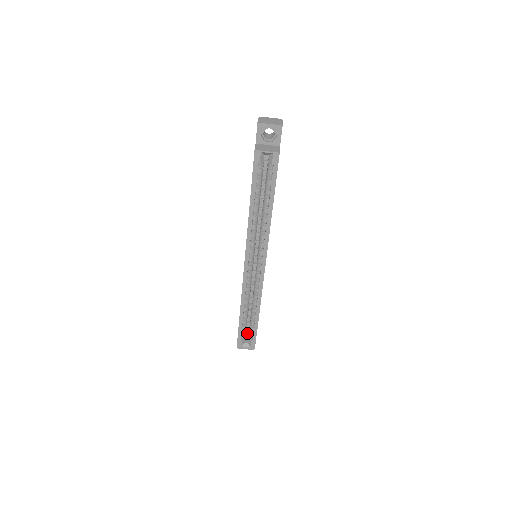
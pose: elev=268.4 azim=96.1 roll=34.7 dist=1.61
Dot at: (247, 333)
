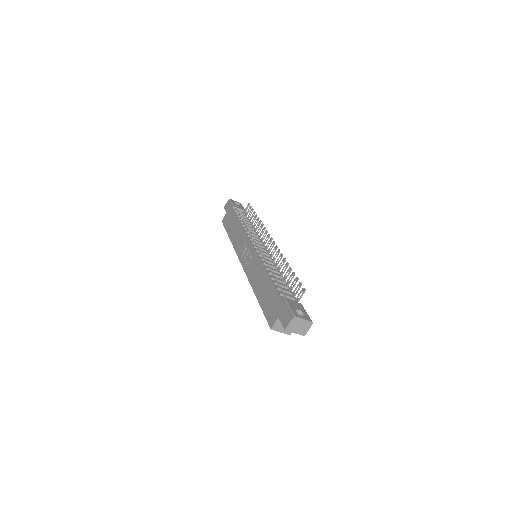
Dot at: occluded
